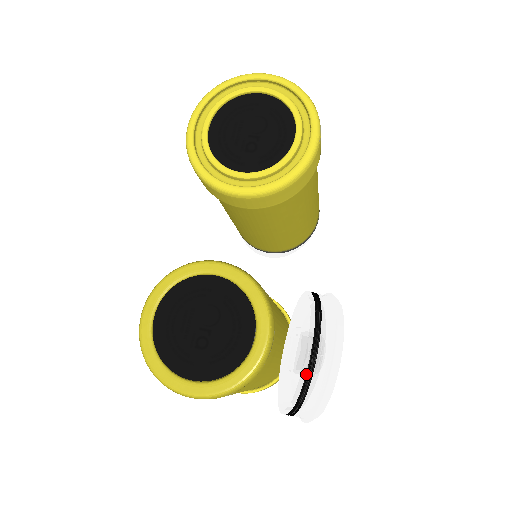
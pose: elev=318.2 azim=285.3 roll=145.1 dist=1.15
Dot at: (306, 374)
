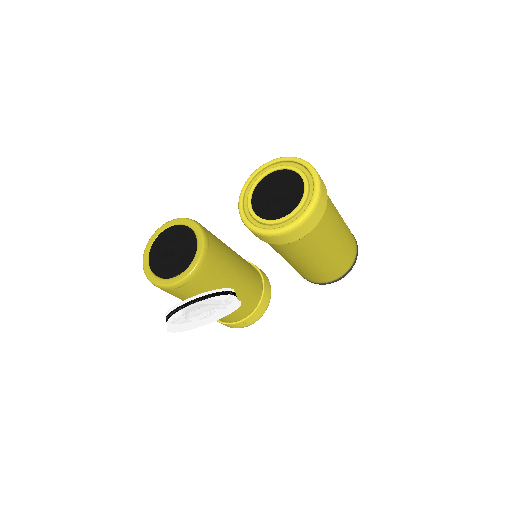
Dot at: (174, 309)
